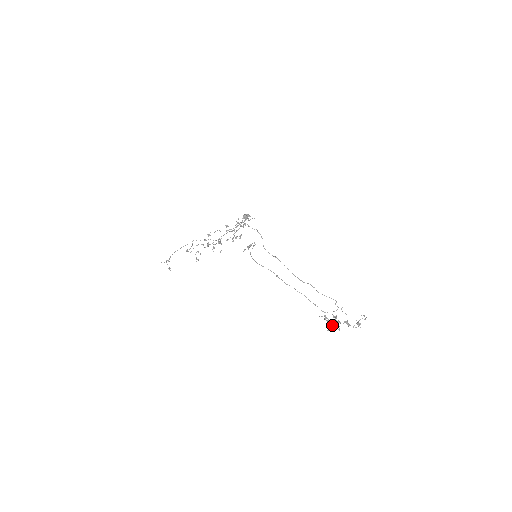
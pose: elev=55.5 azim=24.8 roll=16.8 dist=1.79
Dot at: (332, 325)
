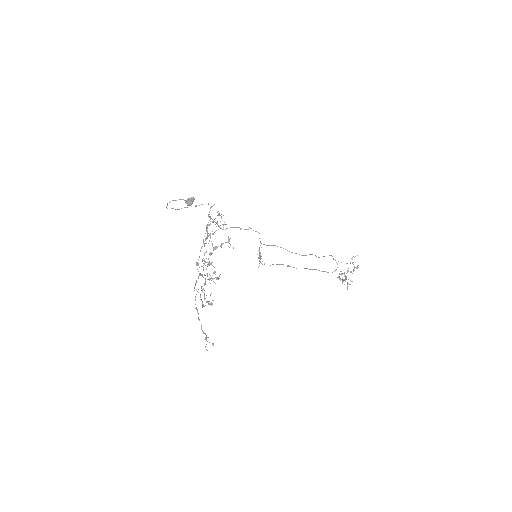
Dot at: (347, 282)
